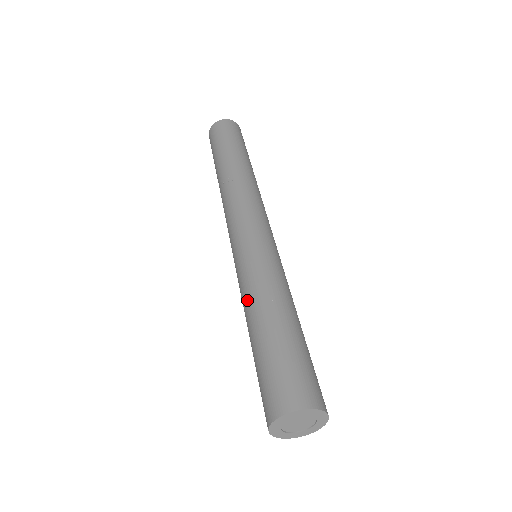
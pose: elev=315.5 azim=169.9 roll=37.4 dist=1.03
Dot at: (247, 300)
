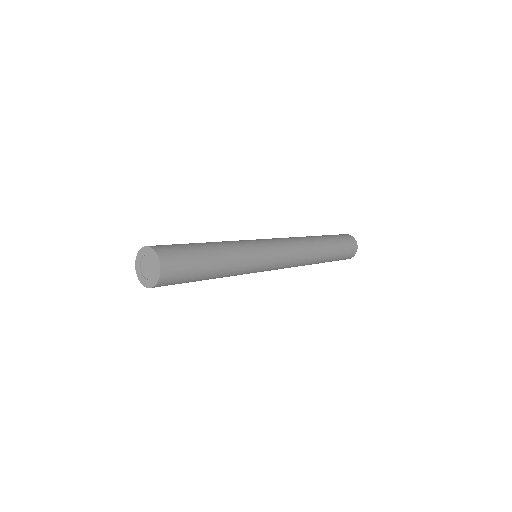
Dot at: occluded
